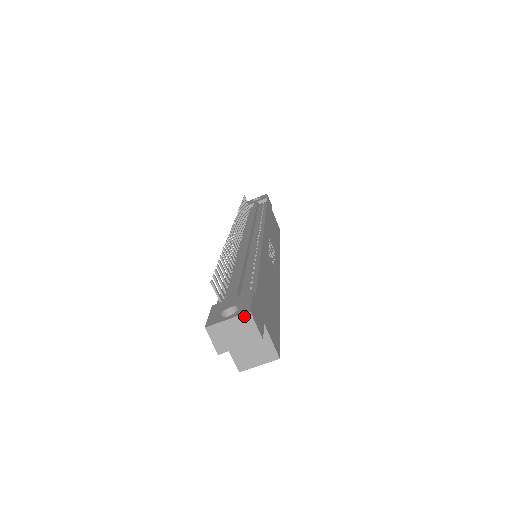
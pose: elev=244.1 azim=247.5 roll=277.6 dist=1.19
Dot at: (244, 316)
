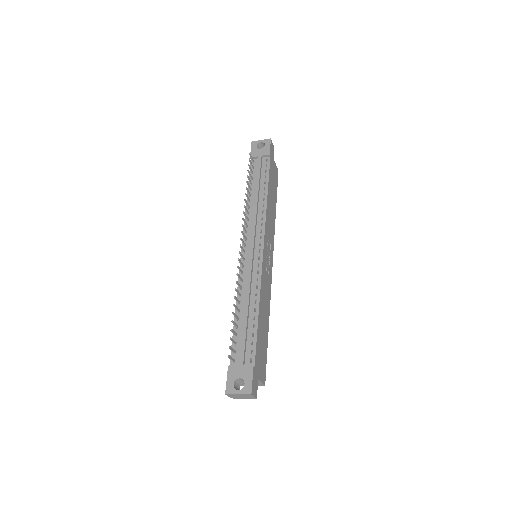
Dot at: (248, 395)
